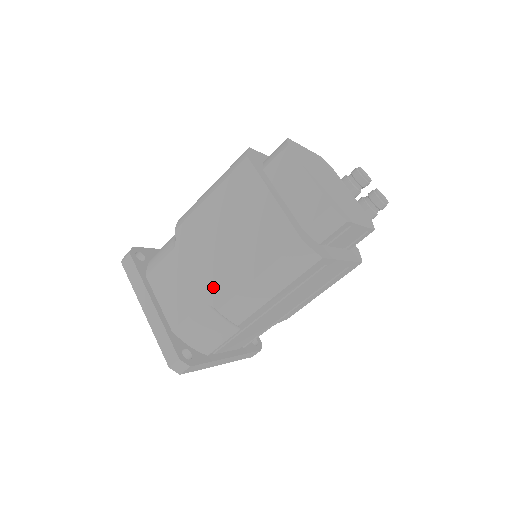
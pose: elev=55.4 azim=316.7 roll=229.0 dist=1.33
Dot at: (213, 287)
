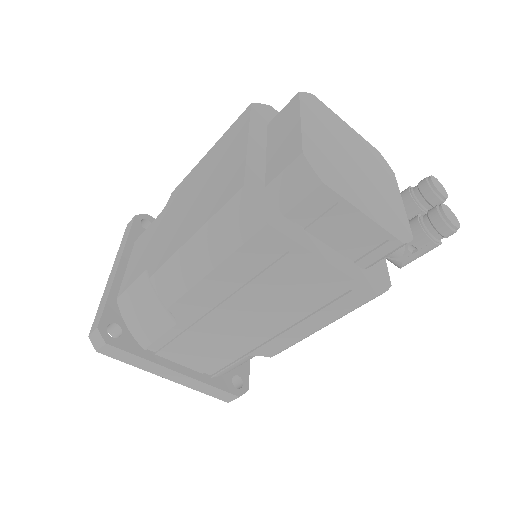
Dot at: (161, 250)
